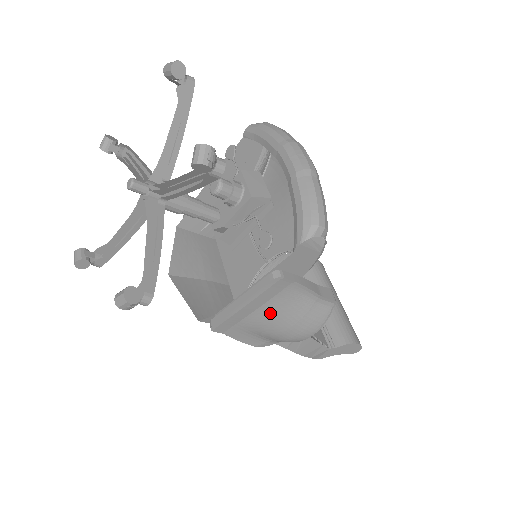
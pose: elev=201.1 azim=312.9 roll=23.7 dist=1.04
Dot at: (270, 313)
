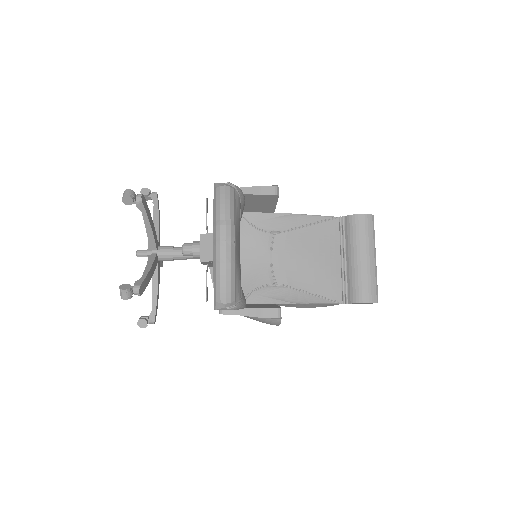
Dot at: occluded
